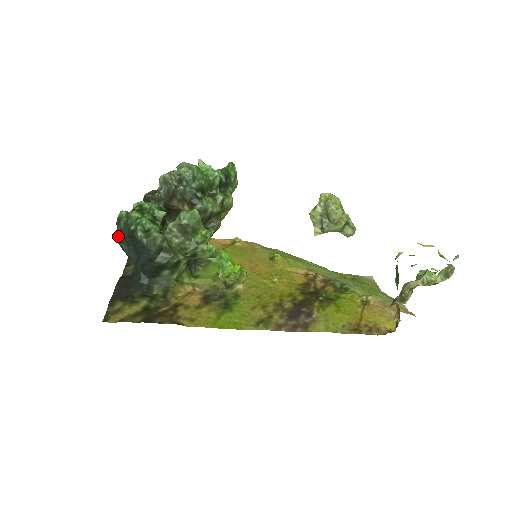
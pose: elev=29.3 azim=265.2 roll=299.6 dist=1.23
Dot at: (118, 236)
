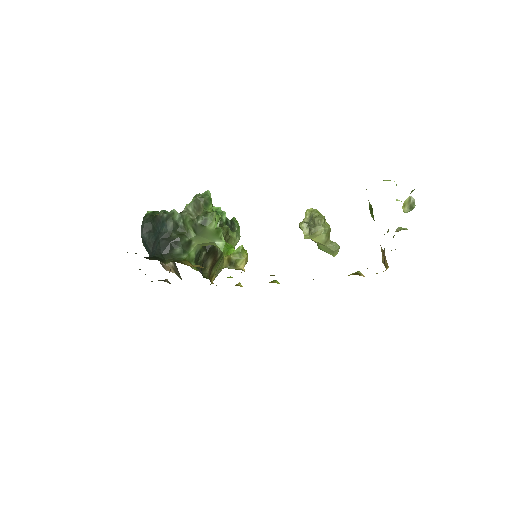
Dot at: (143, 225)
